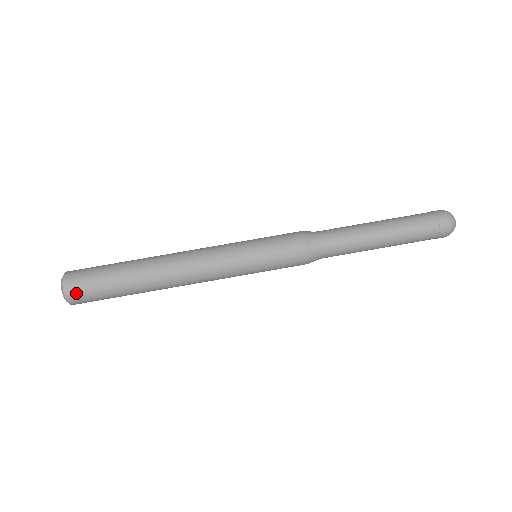
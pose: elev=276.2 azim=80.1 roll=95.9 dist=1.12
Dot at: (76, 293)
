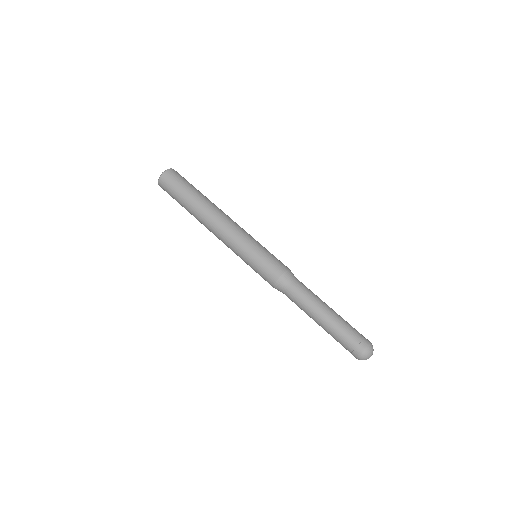
Dot at: (168, 177)
